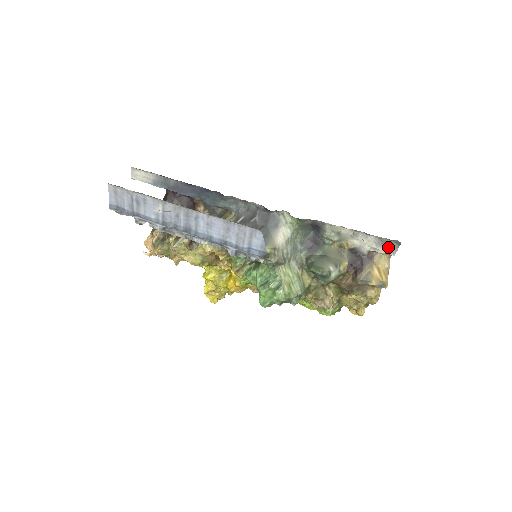
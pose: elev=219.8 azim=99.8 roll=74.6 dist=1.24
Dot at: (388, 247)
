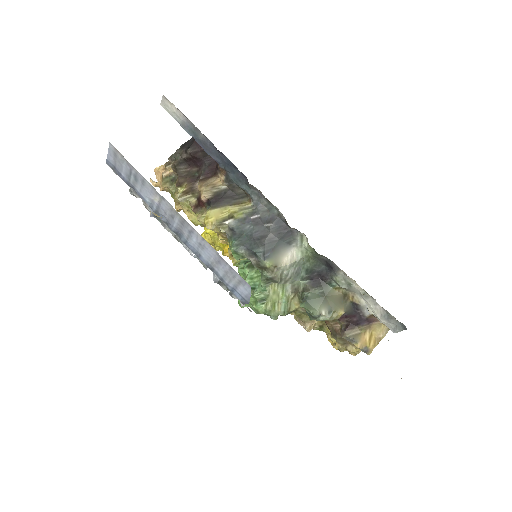
Dot at: (392, 324)
